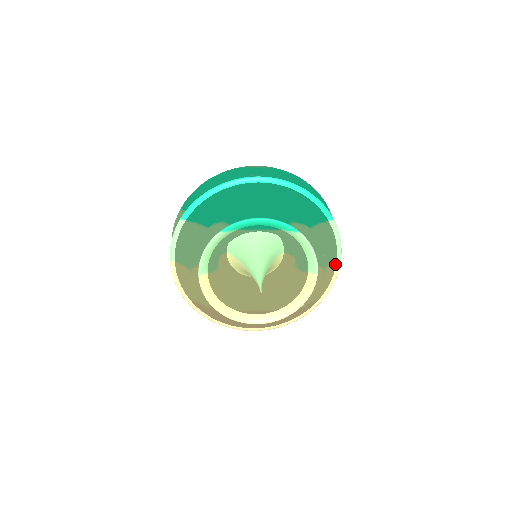
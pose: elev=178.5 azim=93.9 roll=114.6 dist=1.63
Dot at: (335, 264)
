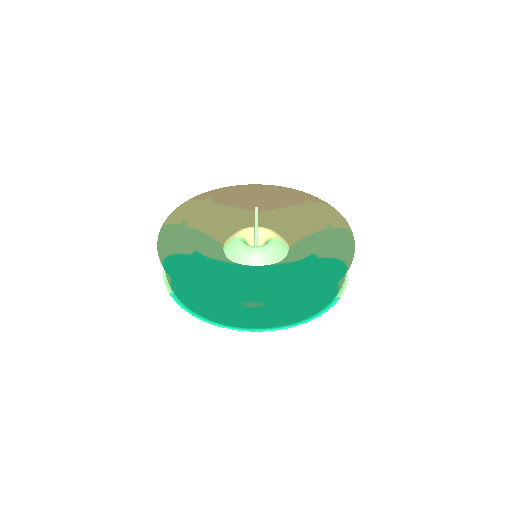
Dot at: occluded
